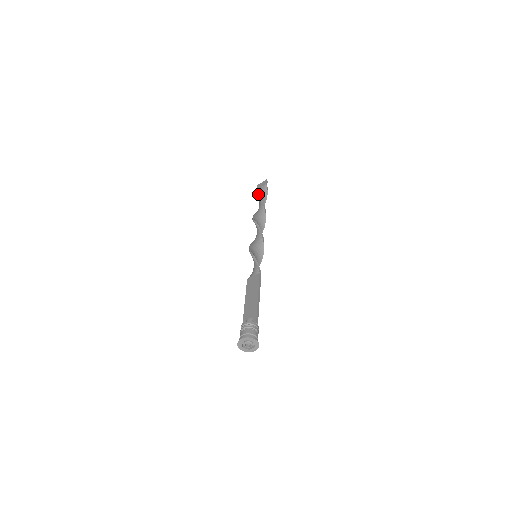
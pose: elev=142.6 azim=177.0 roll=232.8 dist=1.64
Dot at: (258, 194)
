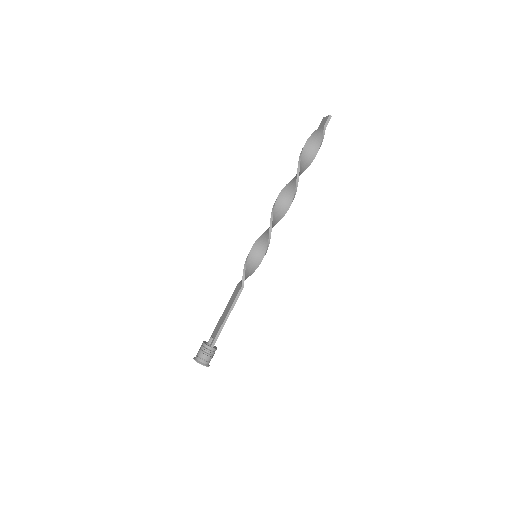
Dot at: (306, 146)
